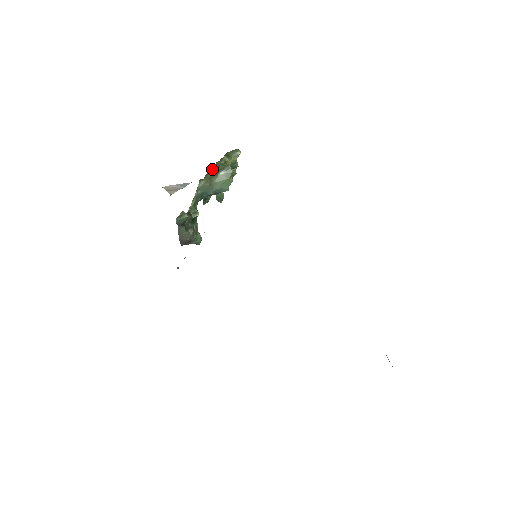
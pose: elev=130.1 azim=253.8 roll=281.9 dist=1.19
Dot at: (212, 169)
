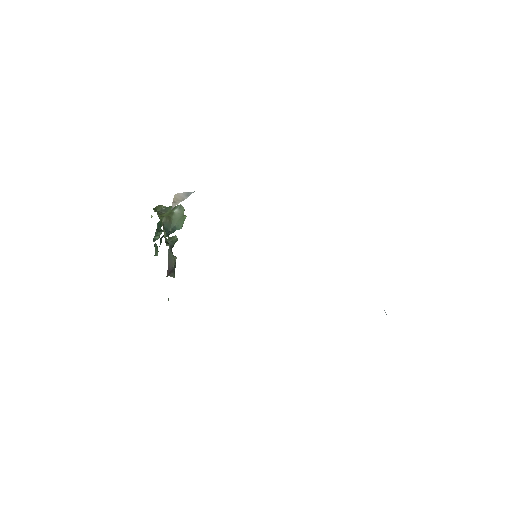
Dot at: (161, 212)
